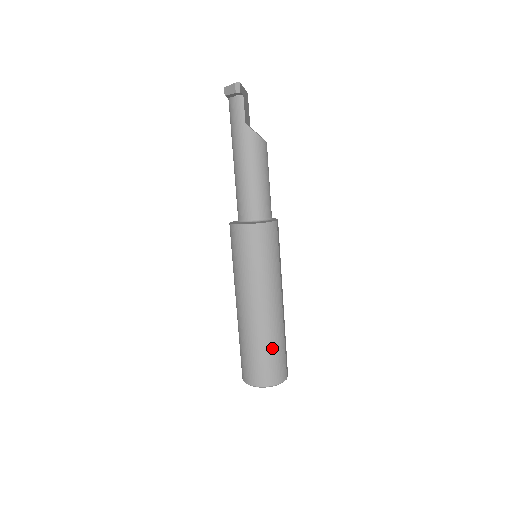
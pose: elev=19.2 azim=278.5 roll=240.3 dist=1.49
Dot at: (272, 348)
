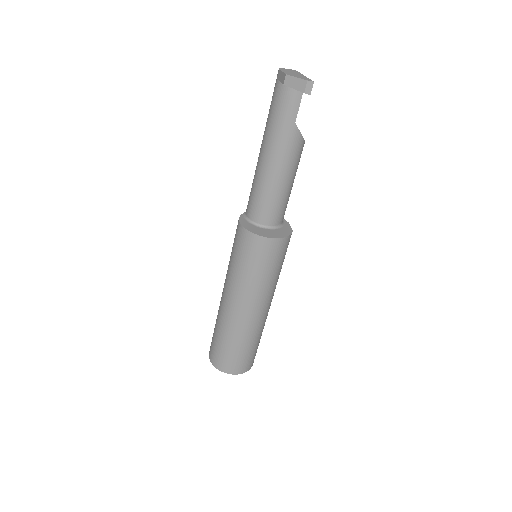
Dot at: (253, 344)
